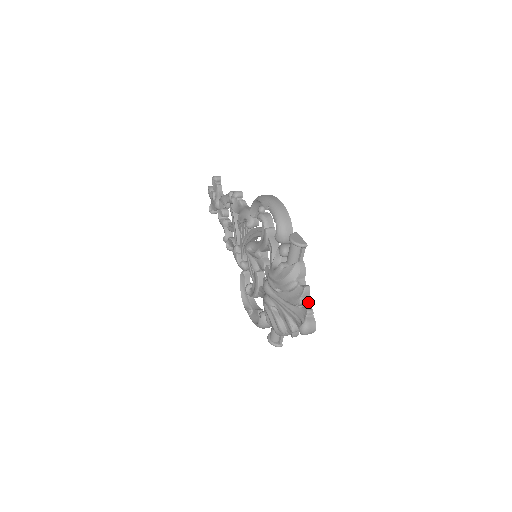
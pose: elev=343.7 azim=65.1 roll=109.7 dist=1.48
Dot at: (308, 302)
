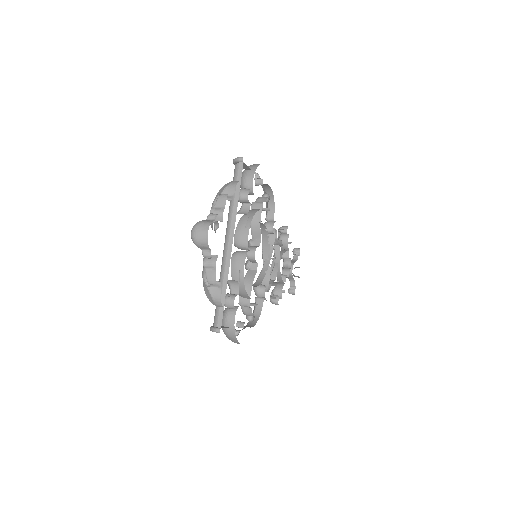
Dot at: (222, 214)
